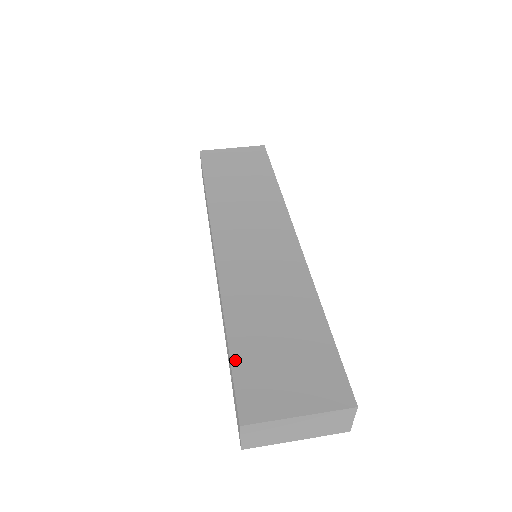
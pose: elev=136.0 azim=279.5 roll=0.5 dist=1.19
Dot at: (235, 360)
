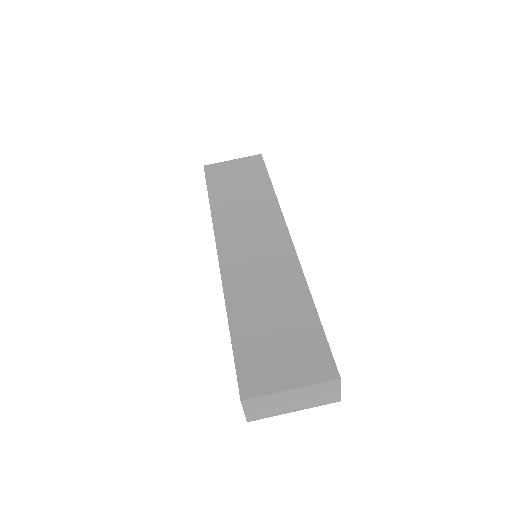
Dot at: (236, 347)
